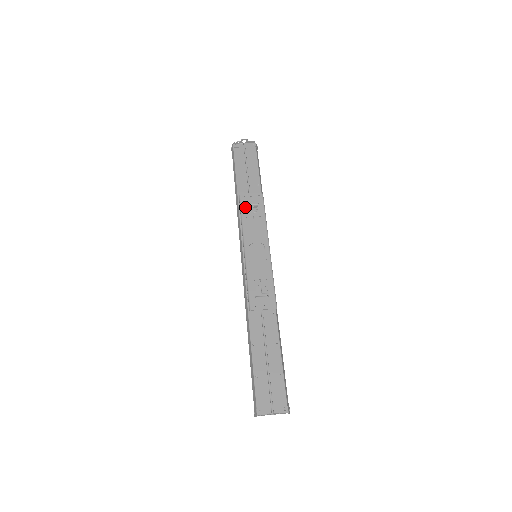
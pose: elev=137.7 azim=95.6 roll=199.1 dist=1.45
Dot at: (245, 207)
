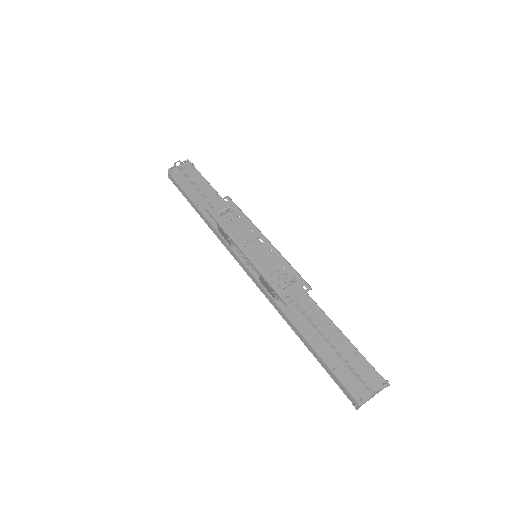
Dot at: (218, 215)
